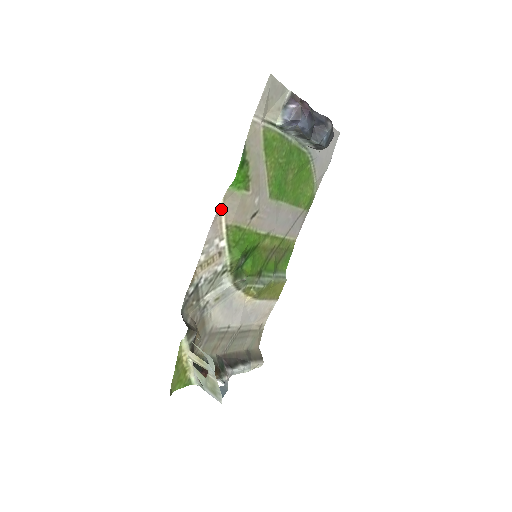
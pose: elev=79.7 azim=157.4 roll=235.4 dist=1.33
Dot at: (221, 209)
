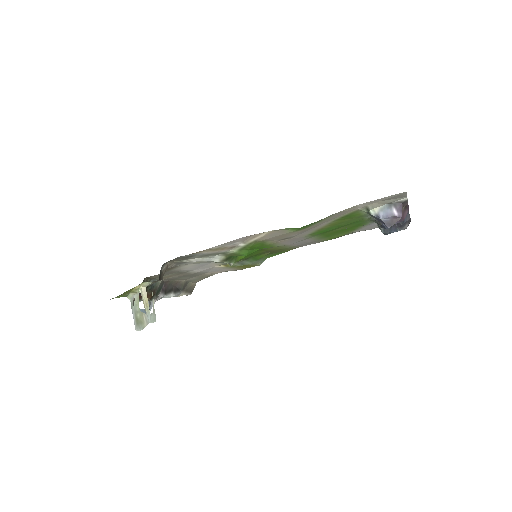
Dot at: (265, 233)
